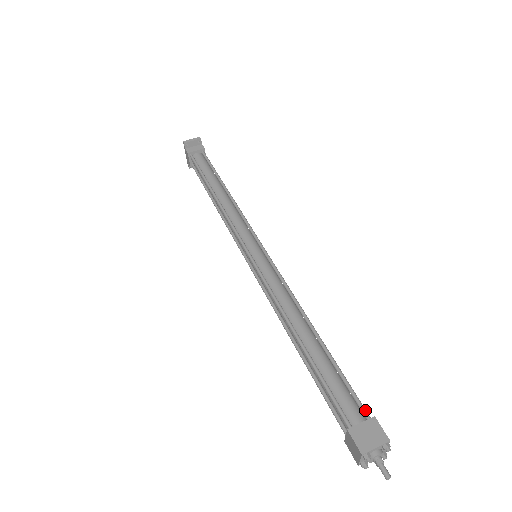
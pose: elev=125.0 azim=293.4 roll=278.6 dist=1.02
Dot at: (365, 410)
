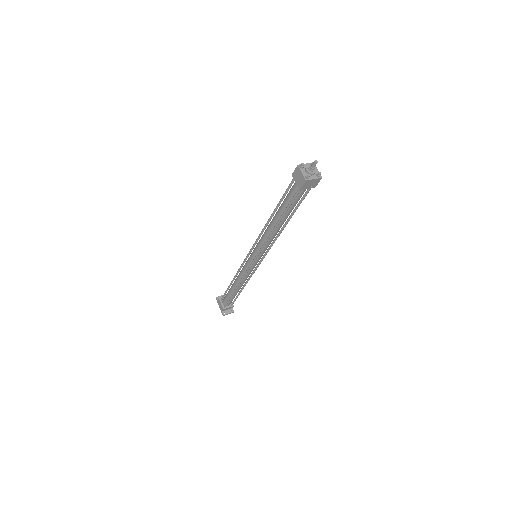
Dot at: occluded
